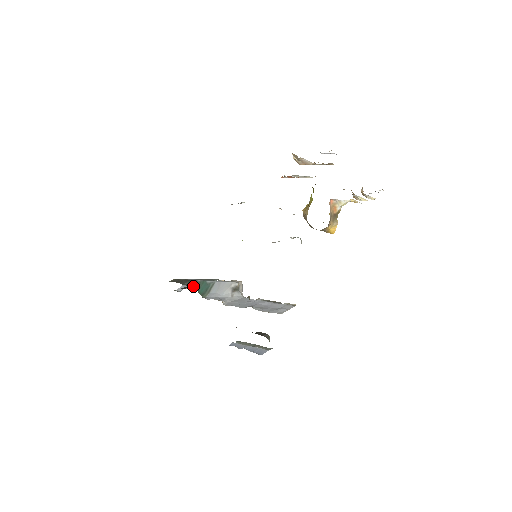
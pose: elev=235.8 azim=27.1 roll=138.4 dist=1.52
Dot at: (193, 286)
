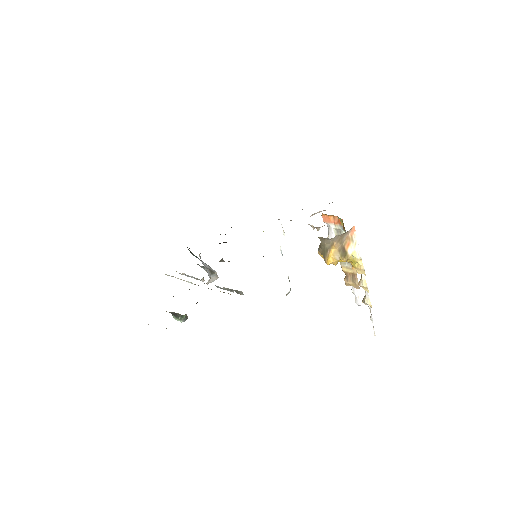
Dot at: occluded
